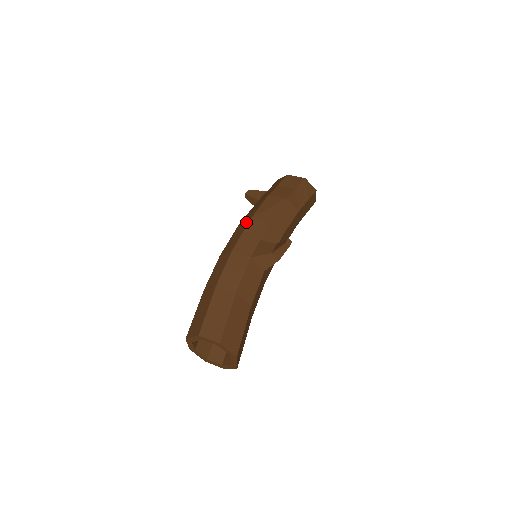
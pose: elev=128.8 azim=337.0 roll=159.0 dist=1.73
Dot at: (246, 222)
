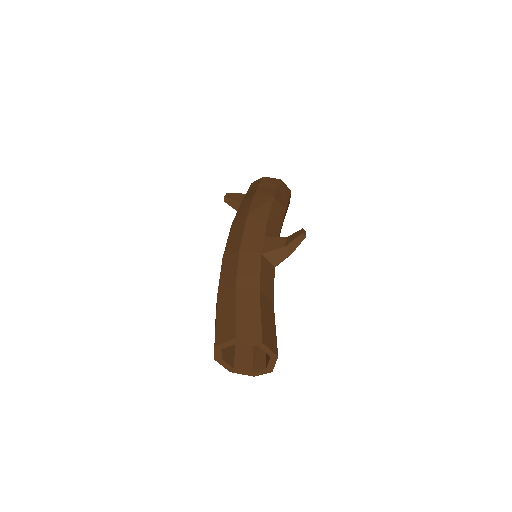
Dot at: (242, 221)
